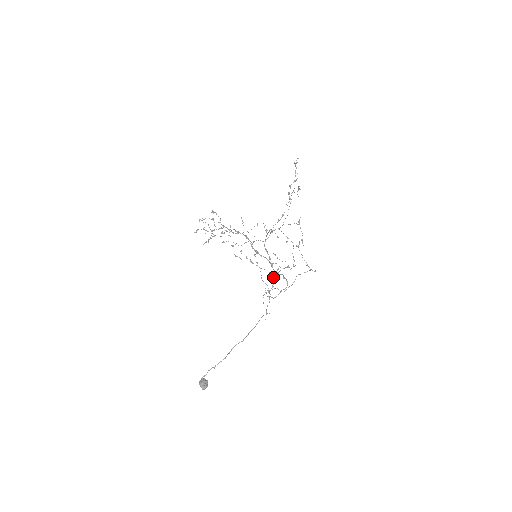
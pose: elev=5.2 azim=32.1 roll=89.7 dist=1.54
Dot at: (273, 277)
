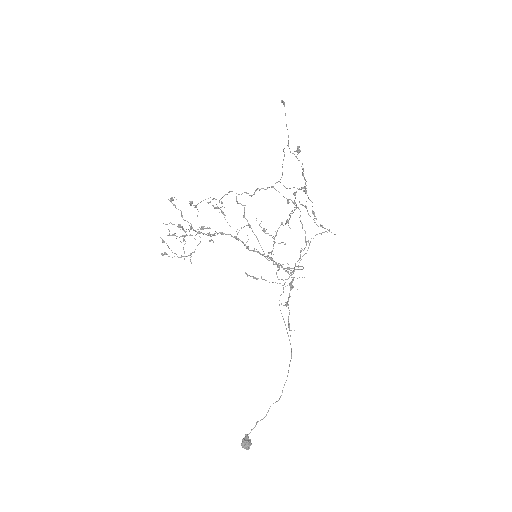
Dot at: occluded
